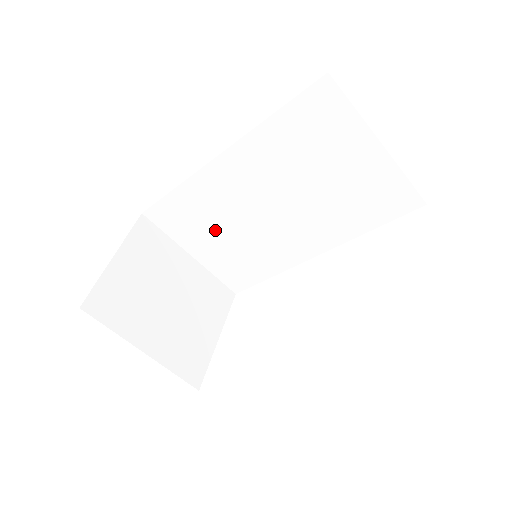
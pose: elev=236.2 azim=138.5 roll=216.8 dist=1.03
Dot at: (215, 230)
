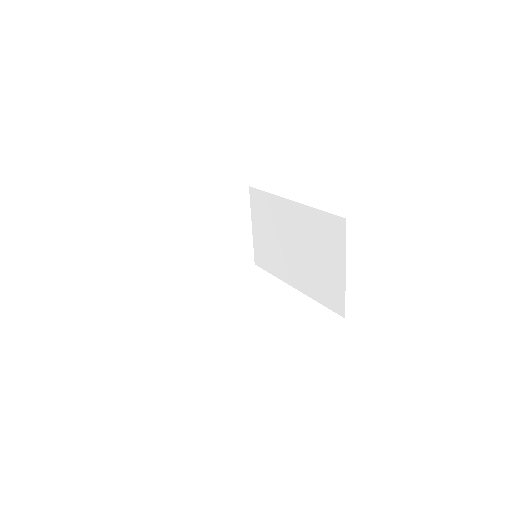
Dot at: (268, 227)
